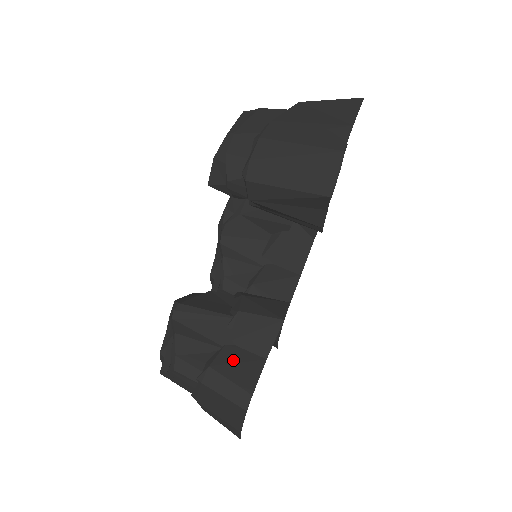
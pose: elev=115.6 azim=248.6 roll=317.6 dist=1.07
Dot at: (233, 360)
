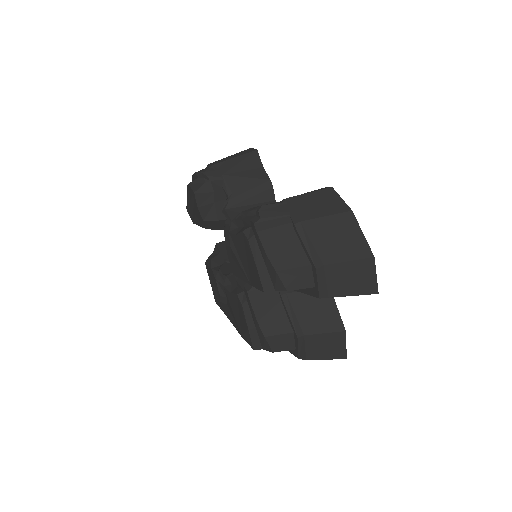
Dot at: occluded
